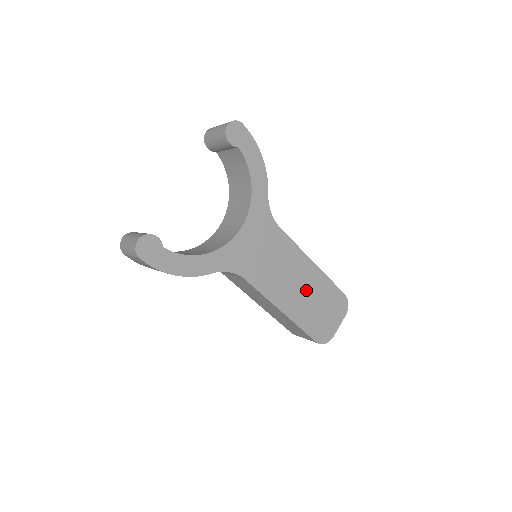
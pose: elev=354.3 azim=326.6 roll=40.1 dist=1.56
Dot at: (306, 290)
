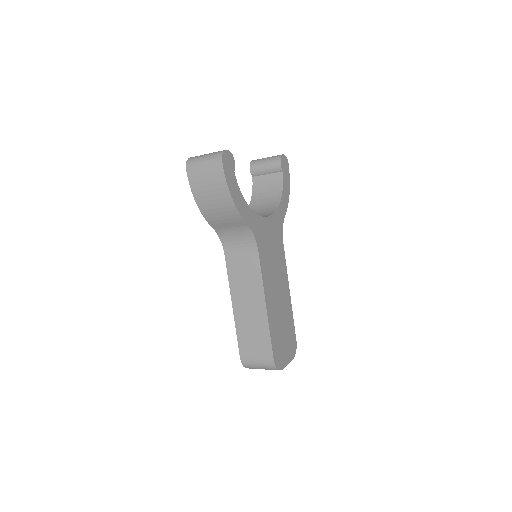
Dot at: (281, 307)
